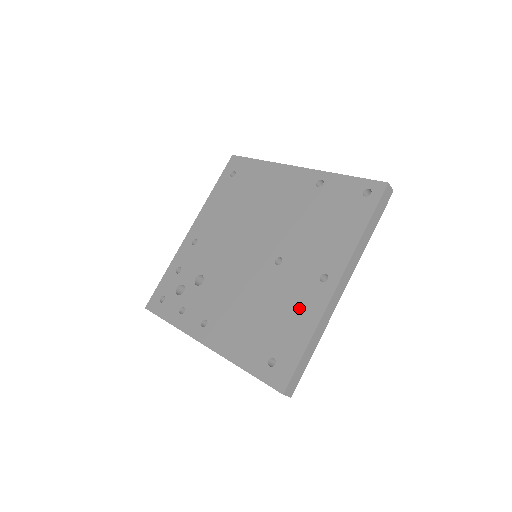
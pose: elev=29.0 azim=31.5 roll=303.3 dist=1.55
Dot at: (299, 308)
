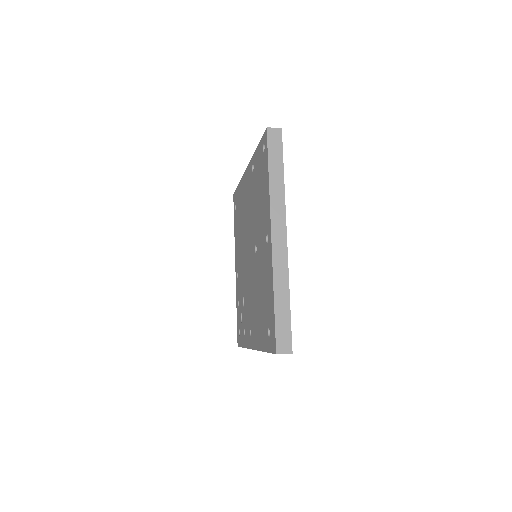
Dot at: (266, 275)
